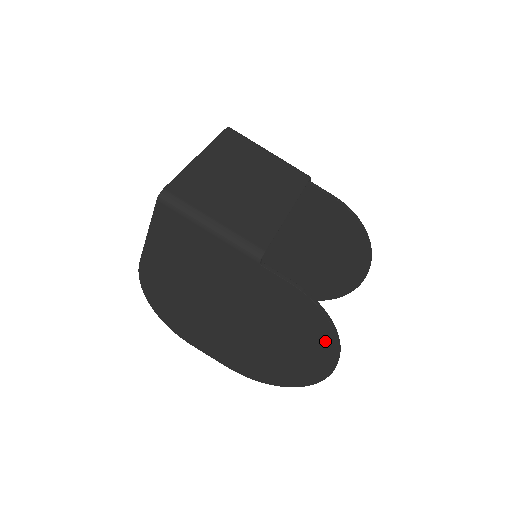
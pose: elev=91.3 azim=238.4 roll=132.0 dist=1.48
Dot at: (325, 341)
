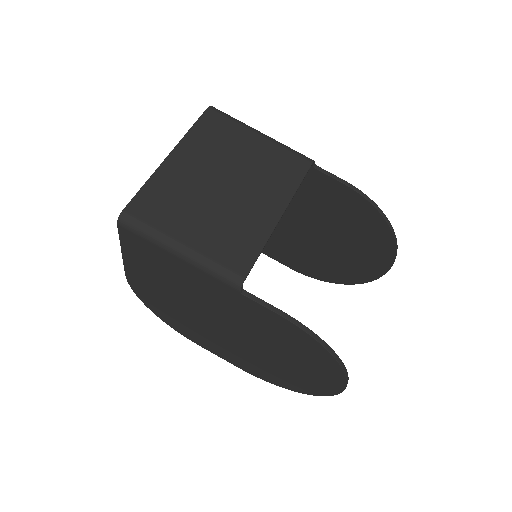
Dot at: (328, 366)
